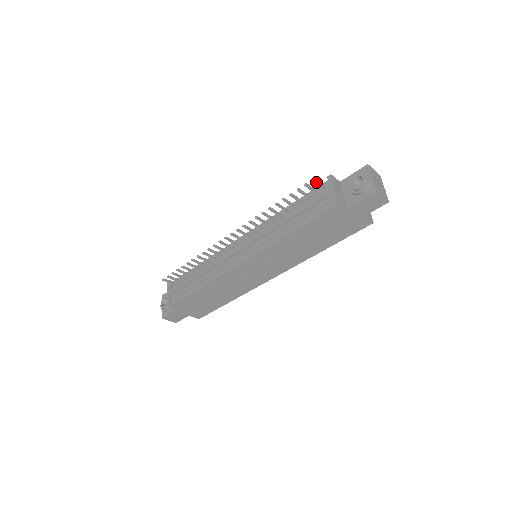
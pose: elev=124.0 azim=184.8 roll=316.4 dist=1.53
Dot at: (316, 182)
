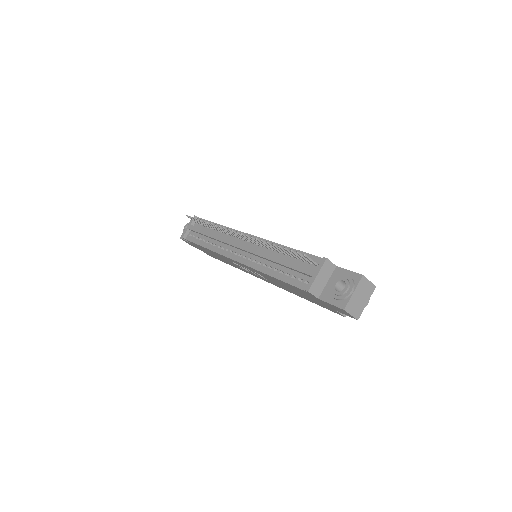
Dot at: (307, 258)
